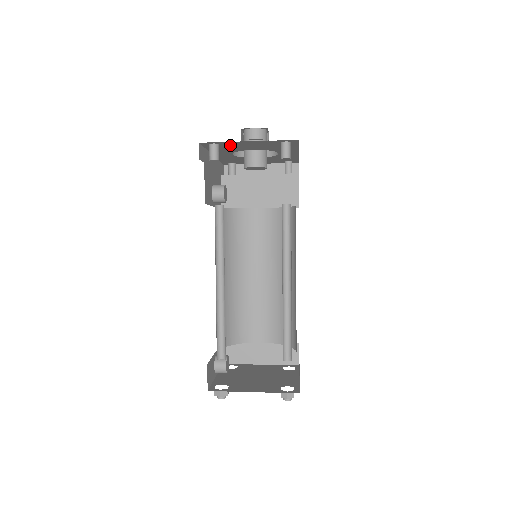
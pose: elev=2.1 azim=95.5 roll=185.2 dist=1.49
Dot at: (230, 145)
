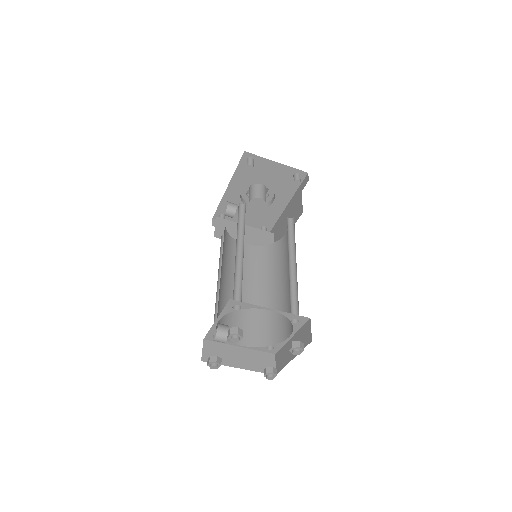
Dot at: (258, 167)
